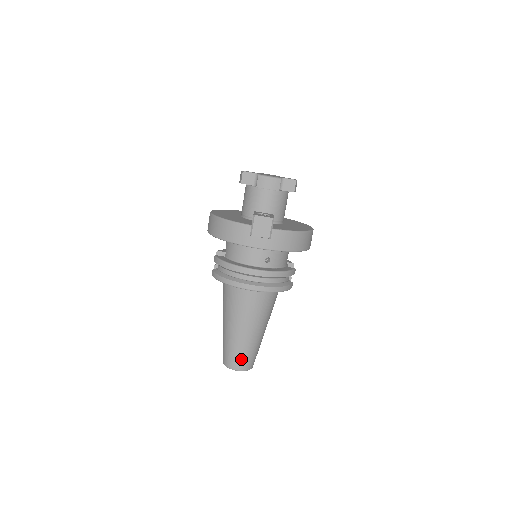
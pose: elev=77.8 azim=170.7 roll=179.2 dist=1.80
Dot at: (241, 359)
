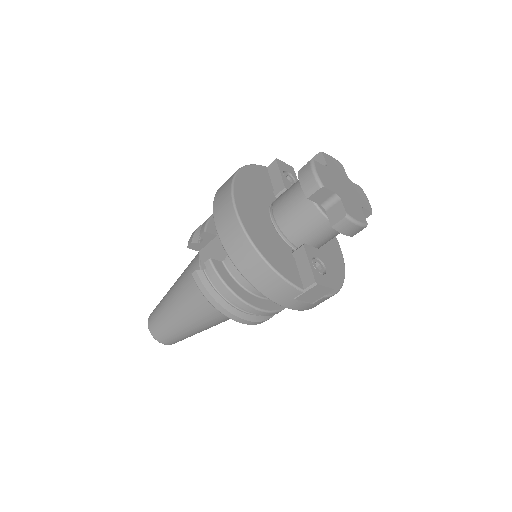
Dot at: (178, 340)
